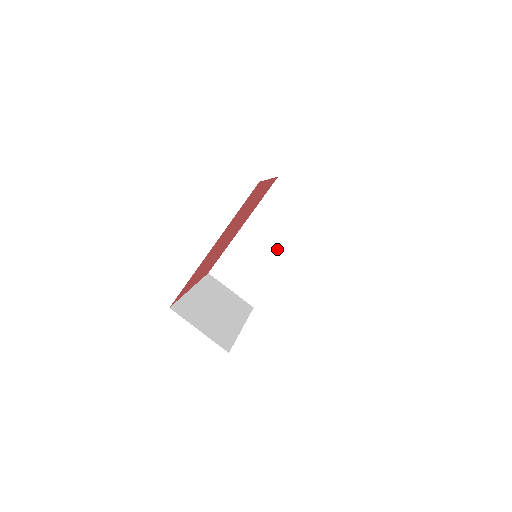
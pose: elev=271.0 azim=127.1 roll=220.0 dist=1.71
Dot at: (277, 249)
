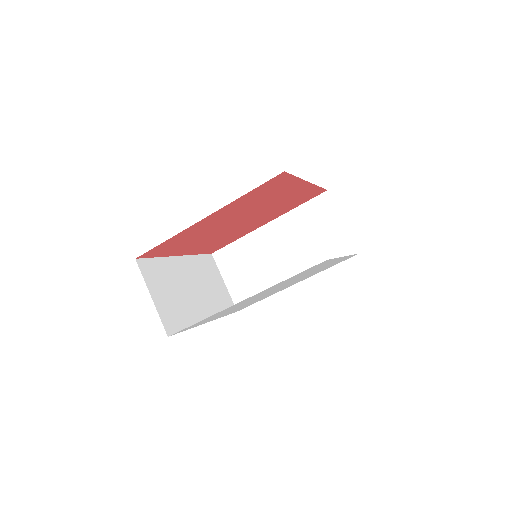
Dot at: (289, 264)
